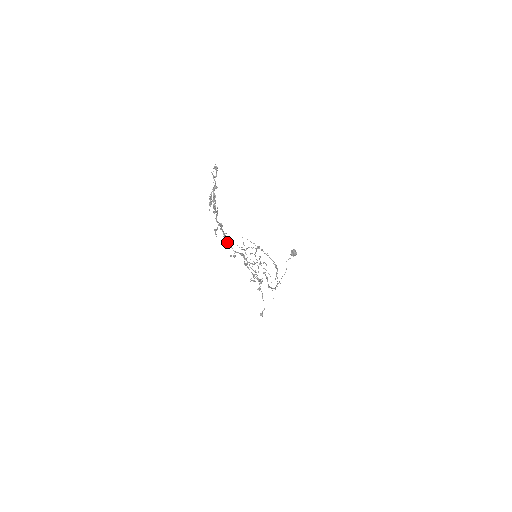
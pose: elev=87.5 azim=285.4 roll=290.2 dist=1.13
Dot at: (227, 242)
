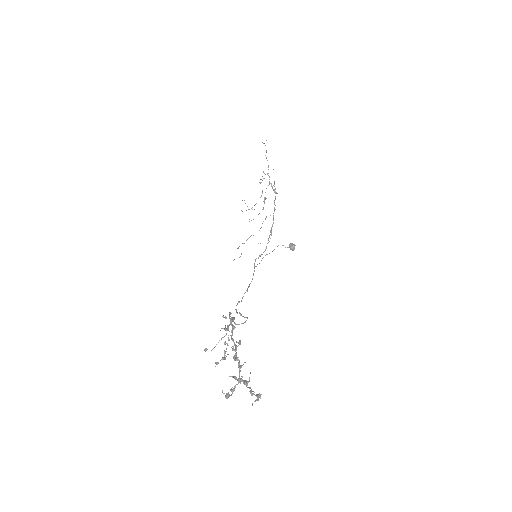
Dot at: (230, 314)
